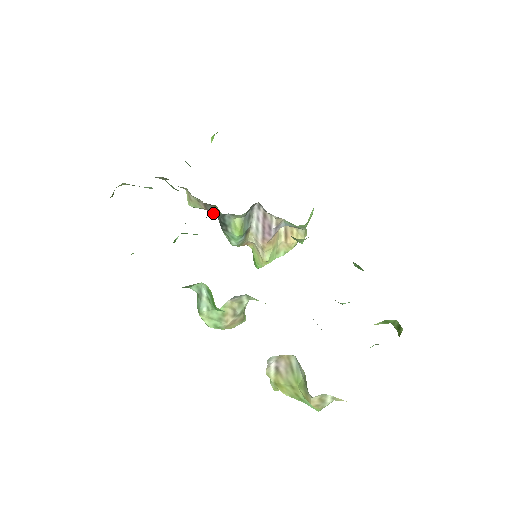
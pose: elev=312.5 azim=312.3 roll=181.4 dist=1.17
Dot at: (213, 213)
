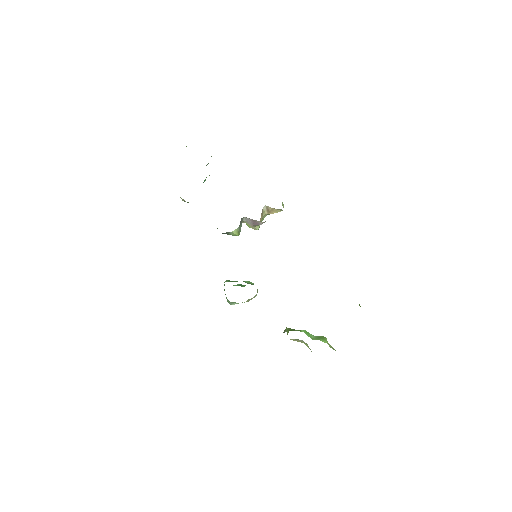
Dot at: occluded
